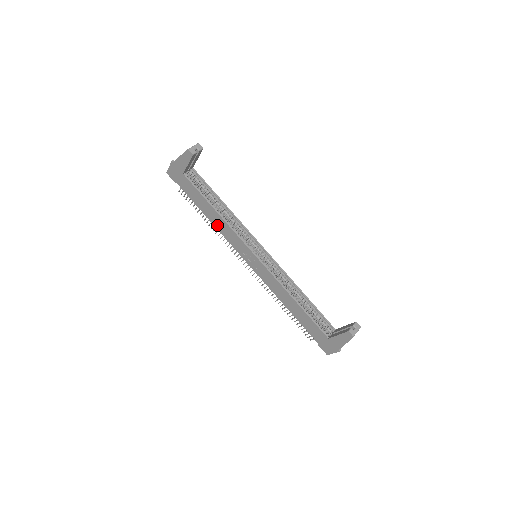
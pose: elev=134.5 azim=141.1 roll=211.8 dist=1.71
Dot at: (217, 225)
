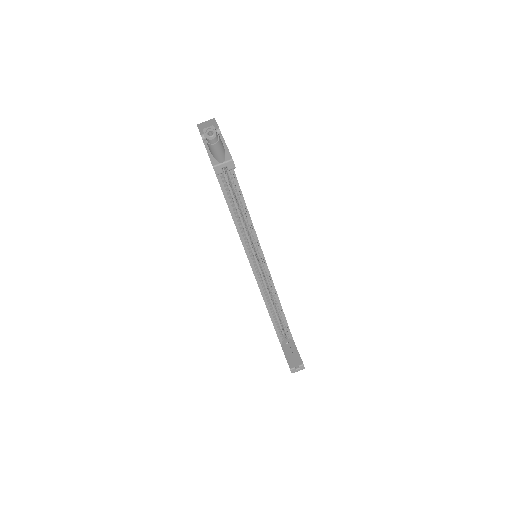
Dot at: occluded
